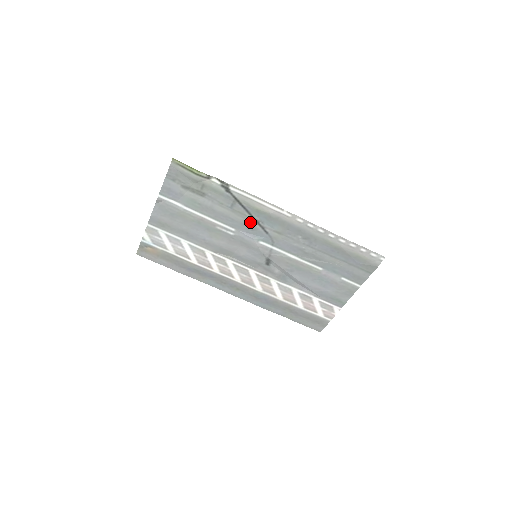
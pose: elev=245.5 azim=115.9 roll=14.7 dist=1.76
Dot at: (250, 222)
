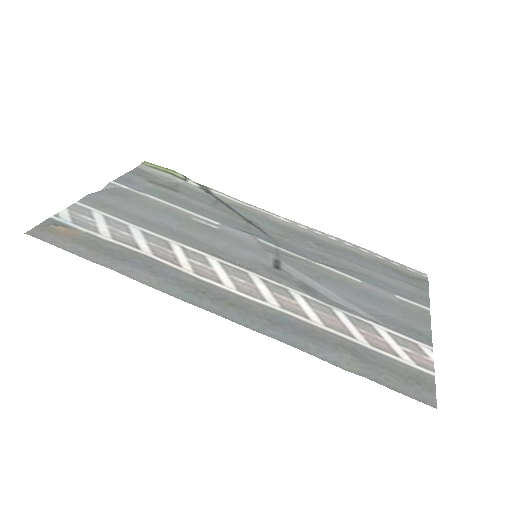
Dot at: (240, 221)
